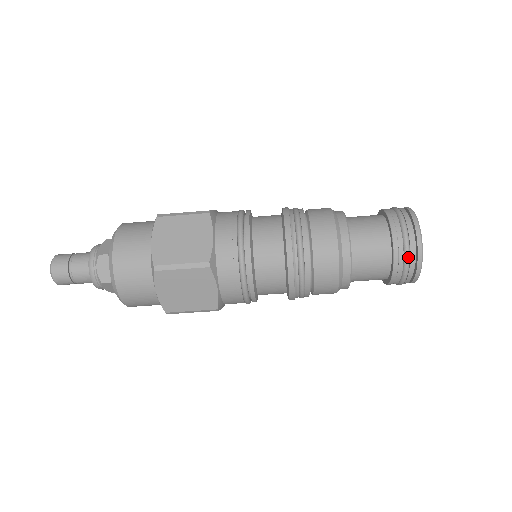
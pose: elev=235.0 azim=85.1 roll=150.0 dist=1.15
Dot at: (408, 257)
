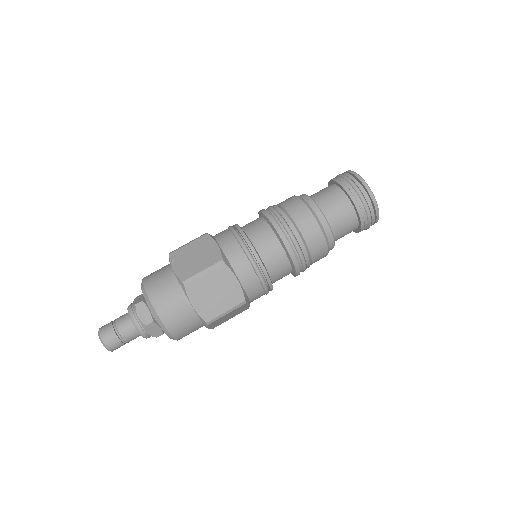
Dot at: (362, 196)
